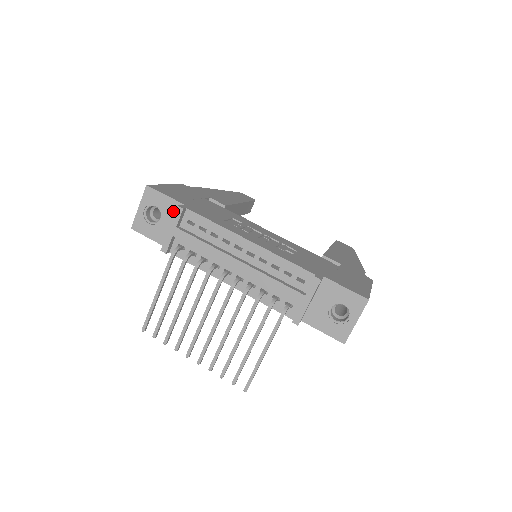
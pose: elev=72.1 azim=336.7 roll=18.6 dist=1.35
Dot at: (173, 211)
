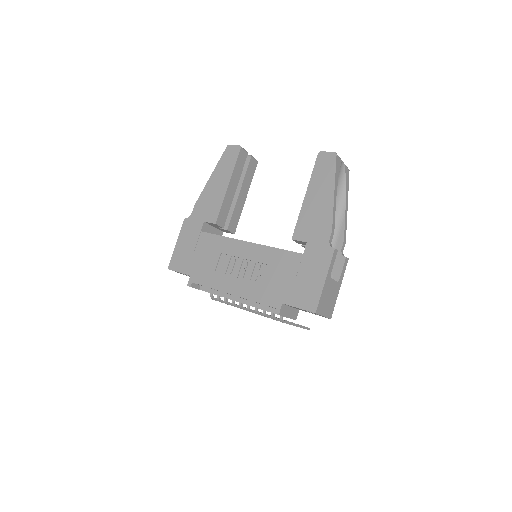
Dot at: occluded
